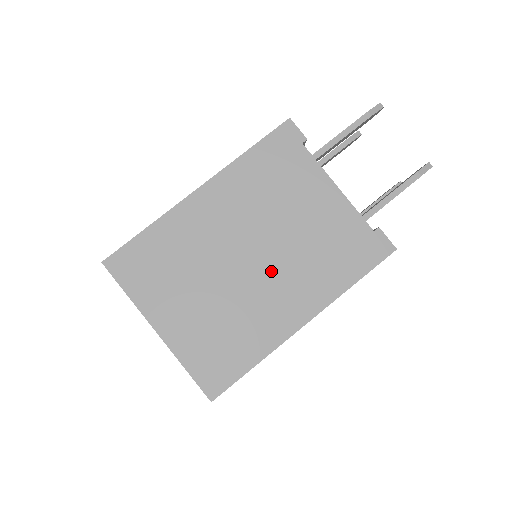
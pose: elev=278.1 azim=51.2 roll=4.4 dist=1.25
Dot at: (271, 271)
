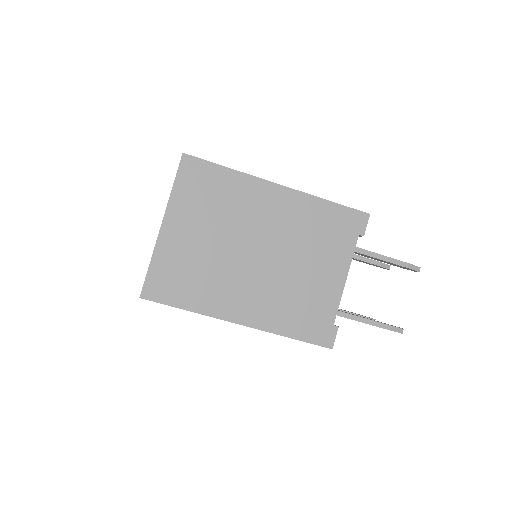
Dot at: (259, 275)
